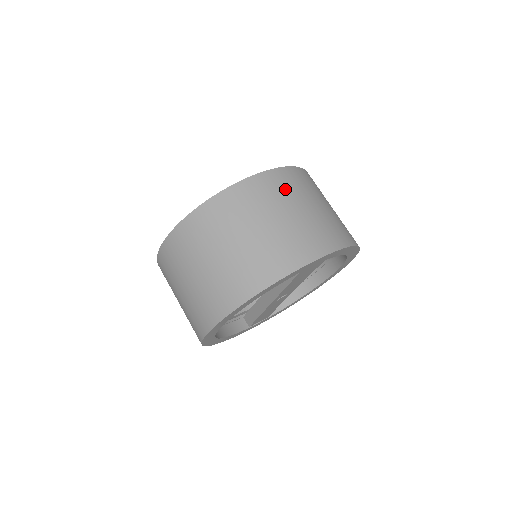
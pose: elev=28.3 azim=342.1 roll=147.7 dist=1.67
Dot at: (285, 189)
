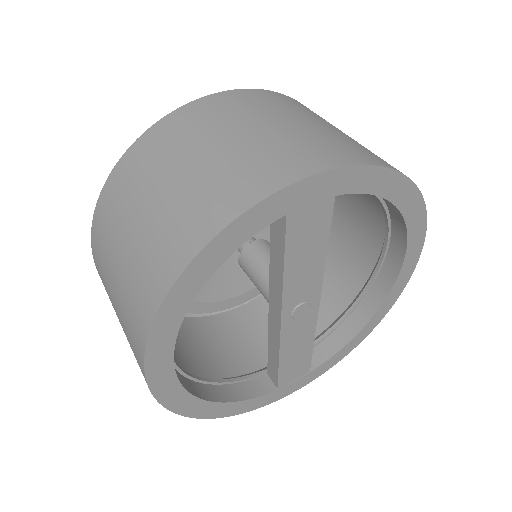
Dot at: (252, 106)
